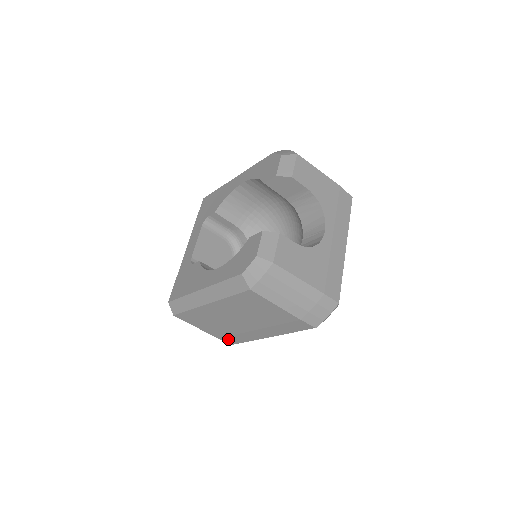
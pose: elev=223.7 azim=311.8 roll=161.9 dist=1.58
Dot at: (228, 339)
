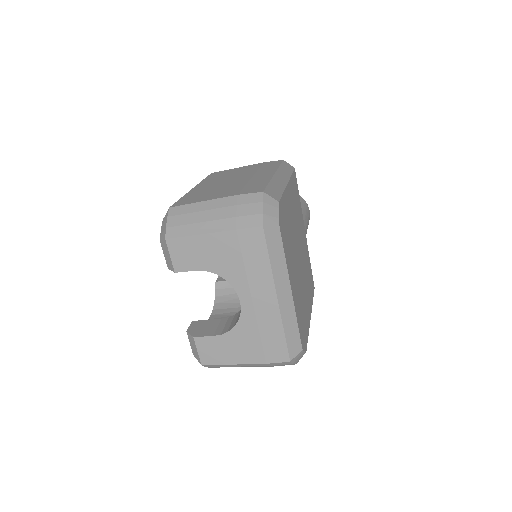
Dot at: occluded
